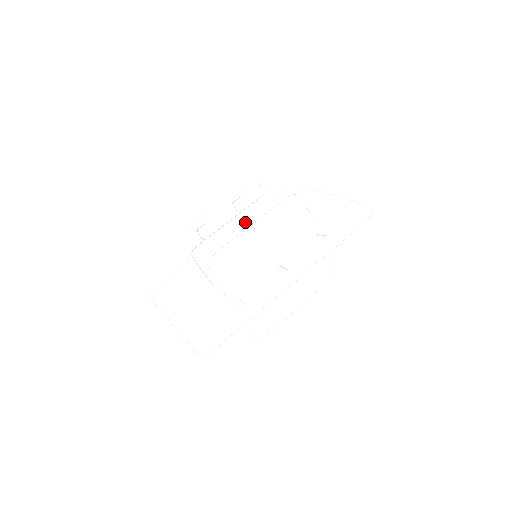
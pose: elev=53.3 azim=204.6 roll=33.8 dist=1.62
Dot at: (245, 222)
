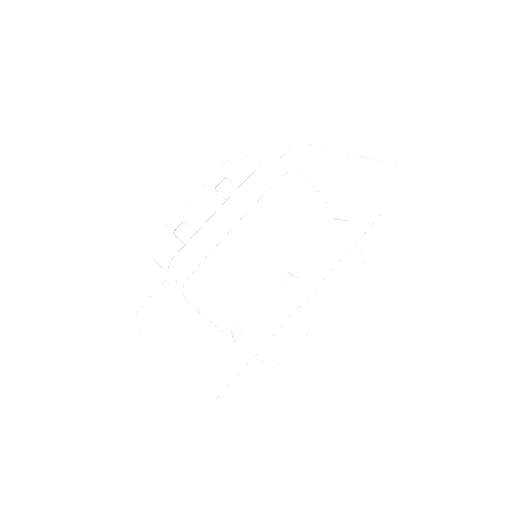
Dot at: (234, 213)
